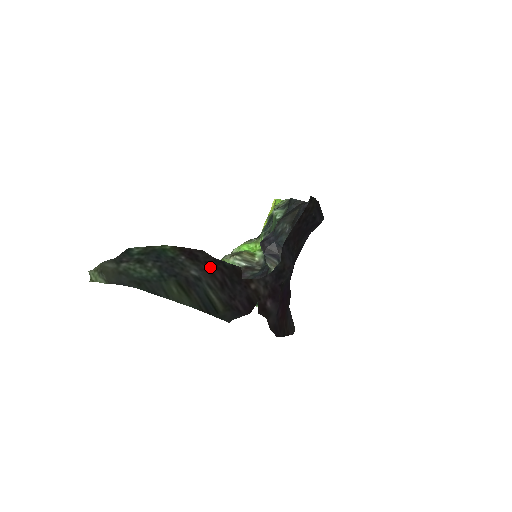
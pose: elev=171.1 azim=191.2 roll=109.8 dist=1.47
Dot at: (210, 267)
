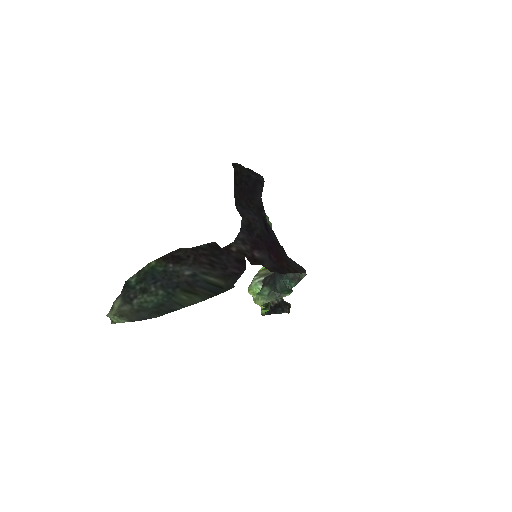
Dot at: (194, 258)
